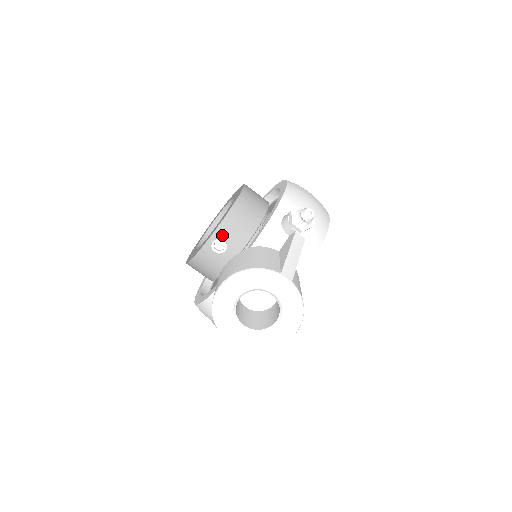
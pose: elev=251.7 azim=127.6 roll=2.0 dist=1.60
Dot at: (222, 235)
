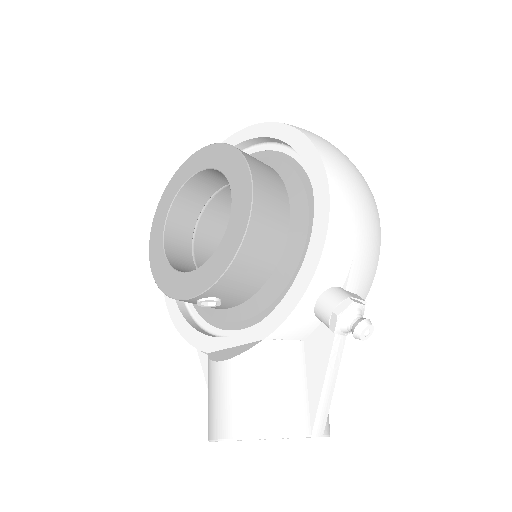
Dot at: (215, 295)
